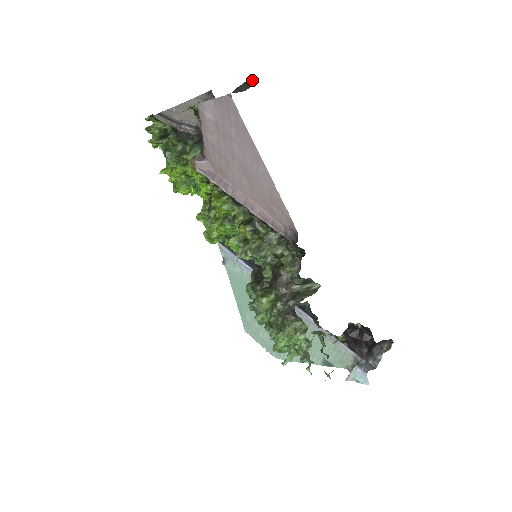
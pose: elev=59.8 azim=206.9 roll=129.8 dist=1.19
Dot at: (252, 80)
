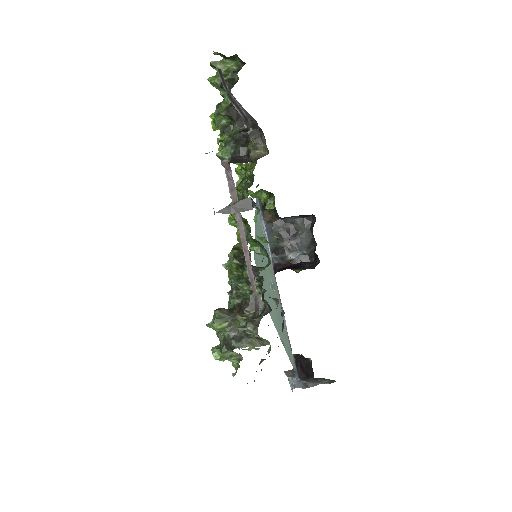
Dot at: (253, 203)
